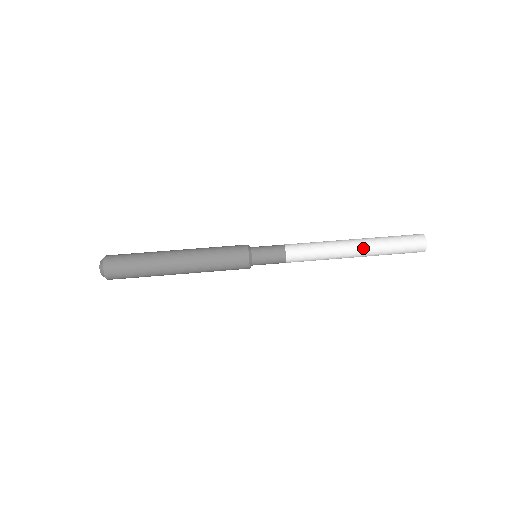
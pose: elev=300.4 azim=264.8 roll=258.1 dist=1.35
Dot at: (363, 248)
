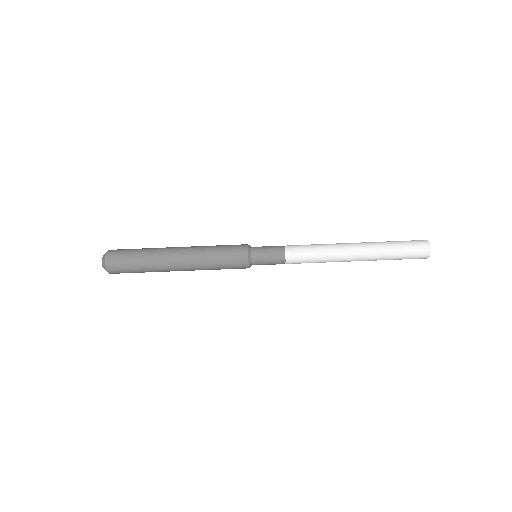
Dot at: (364, 258)
